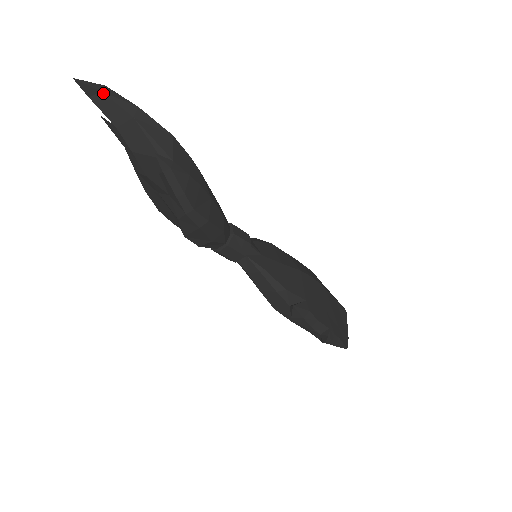
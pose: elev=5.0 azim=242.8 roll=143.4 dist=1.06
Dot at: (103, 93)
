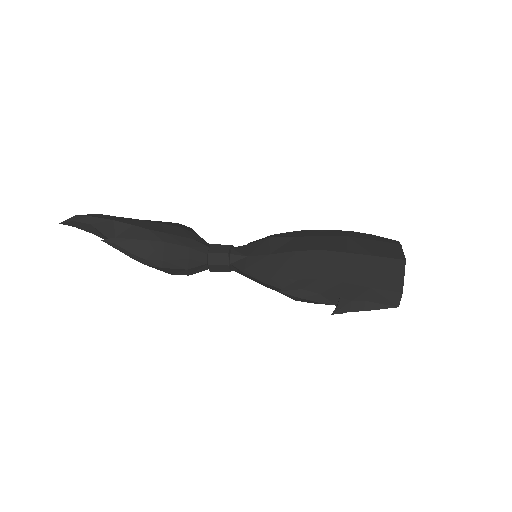
Dot at: (74, 221)
